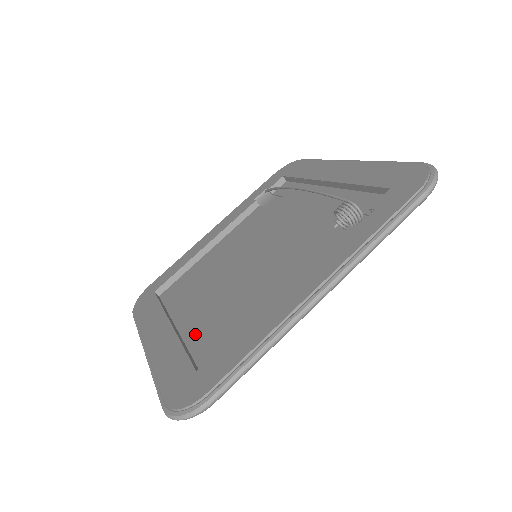
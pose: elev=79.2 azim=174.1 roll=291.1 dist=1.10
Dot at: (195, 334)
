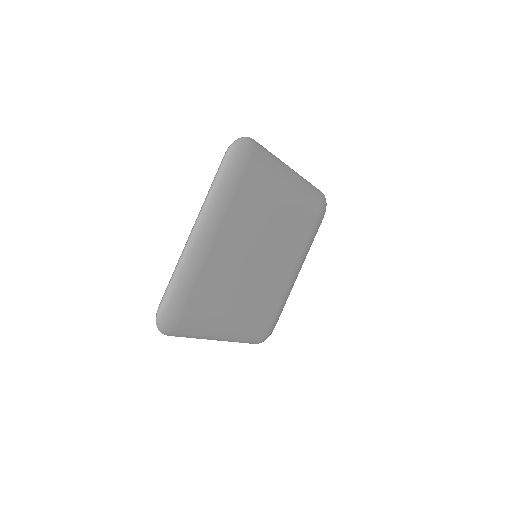
Dot at: occluded
